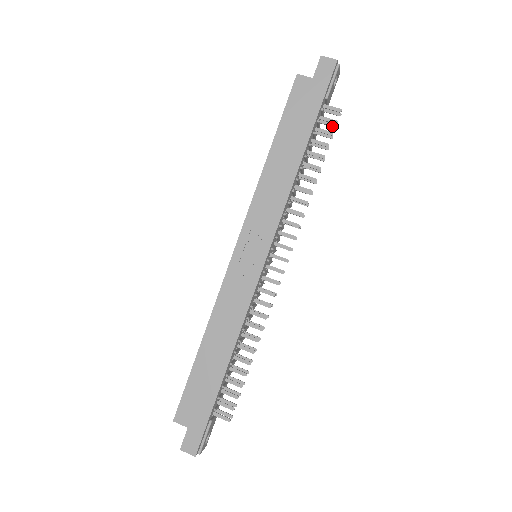
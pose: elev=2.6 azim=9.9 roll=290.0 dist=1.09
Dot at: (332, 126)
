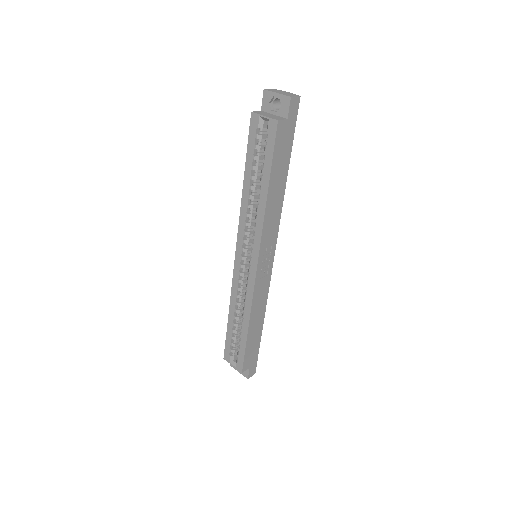
Dot at: occluded
